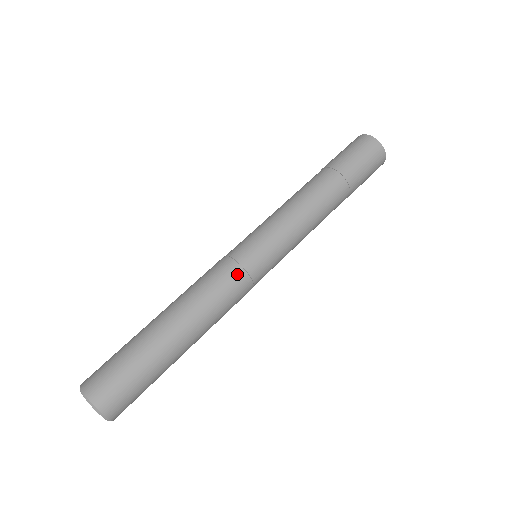
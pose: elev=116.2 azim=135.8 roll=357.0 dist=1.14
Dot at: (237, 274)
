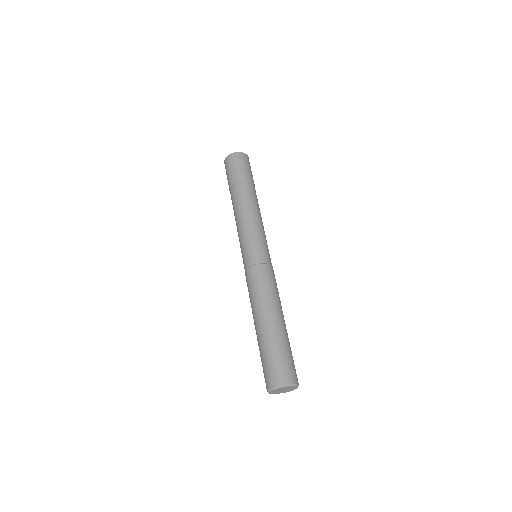
Dot at: (259, 269)
